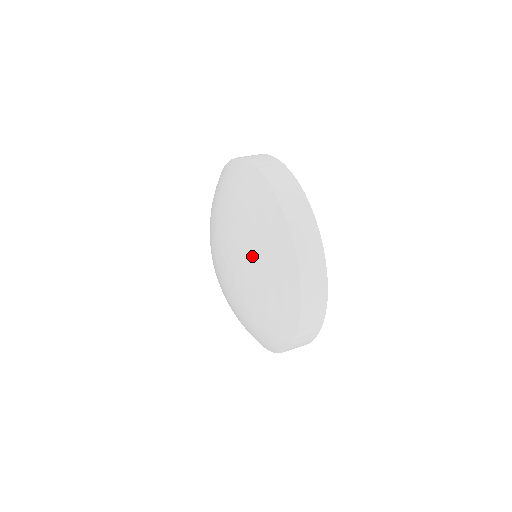
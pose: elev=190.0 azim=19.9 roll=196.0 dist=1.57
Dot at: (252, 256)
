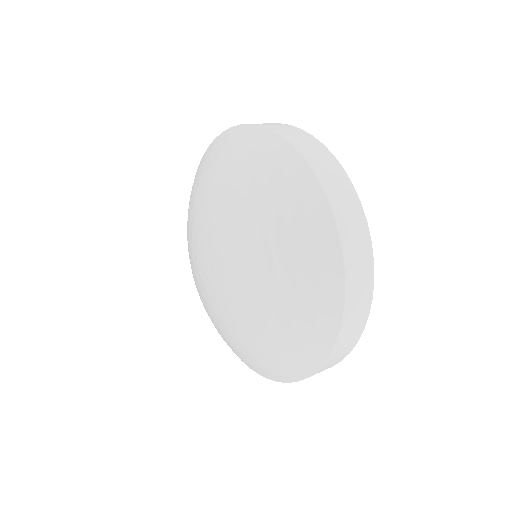
Dot at: (256, 211)
